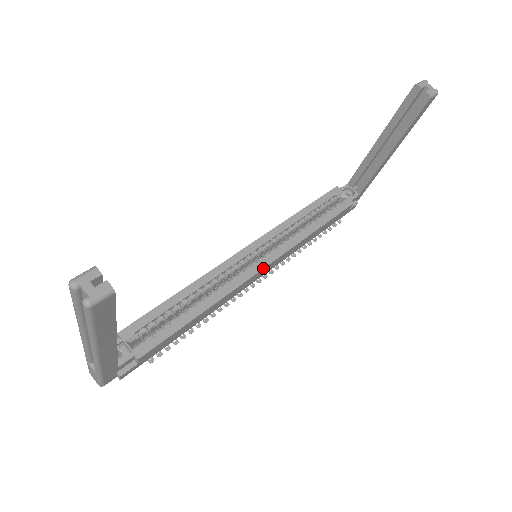
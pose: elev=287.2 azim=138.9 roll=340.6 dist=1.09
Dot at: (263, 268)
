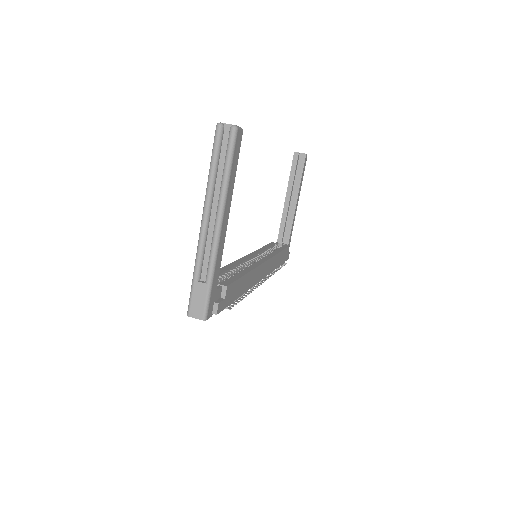
Dot at: (265, 261)
